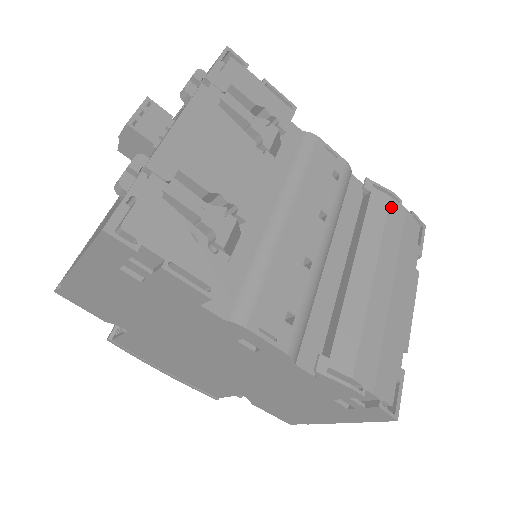
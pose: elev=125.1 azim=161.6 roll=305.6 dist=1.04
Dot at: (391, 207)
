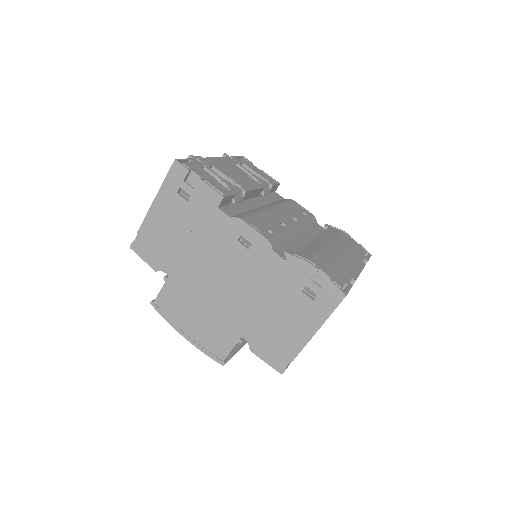
Dot at: (343, 234)
